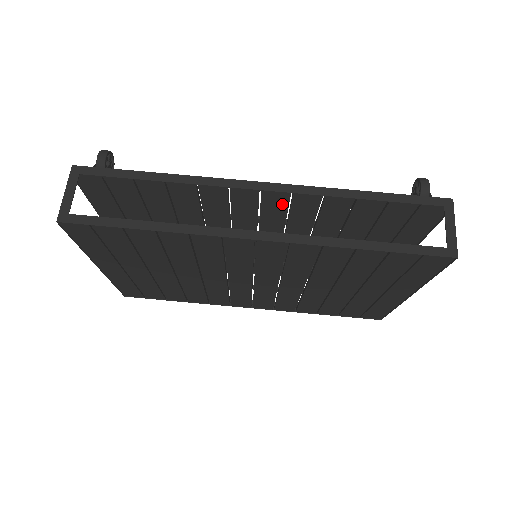
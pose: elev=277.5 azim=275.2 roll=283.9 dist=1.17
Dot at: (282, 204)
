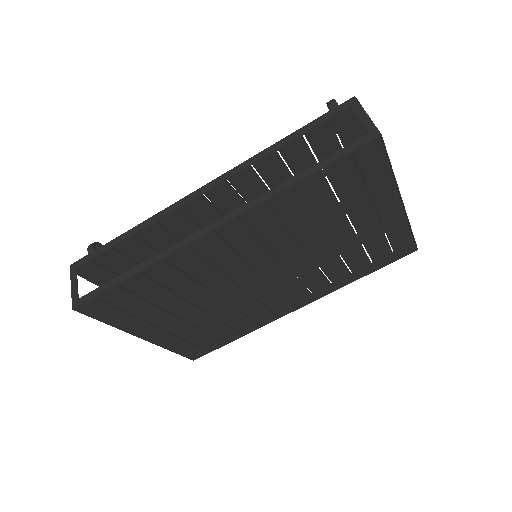
Dot at: (231, 195)
